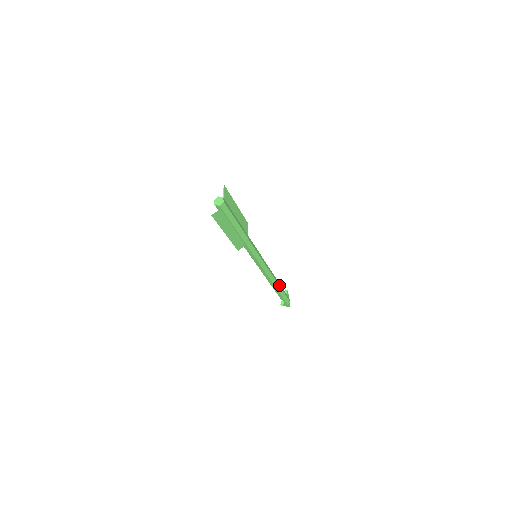
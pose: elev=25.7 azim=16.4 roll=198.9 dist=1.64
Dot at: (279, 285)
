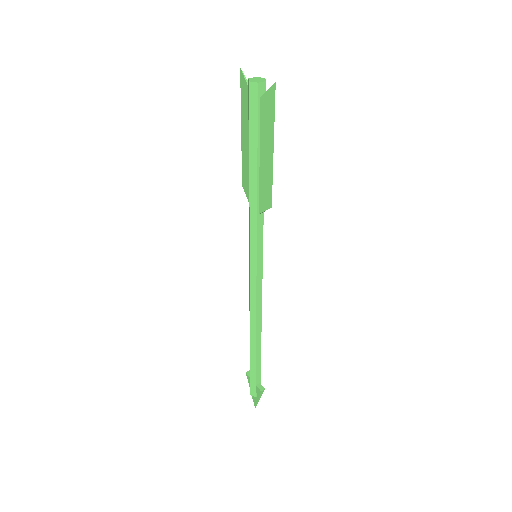
Dot at: occluded
